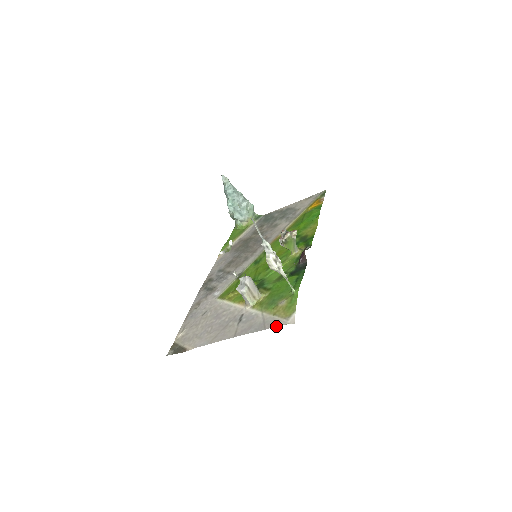
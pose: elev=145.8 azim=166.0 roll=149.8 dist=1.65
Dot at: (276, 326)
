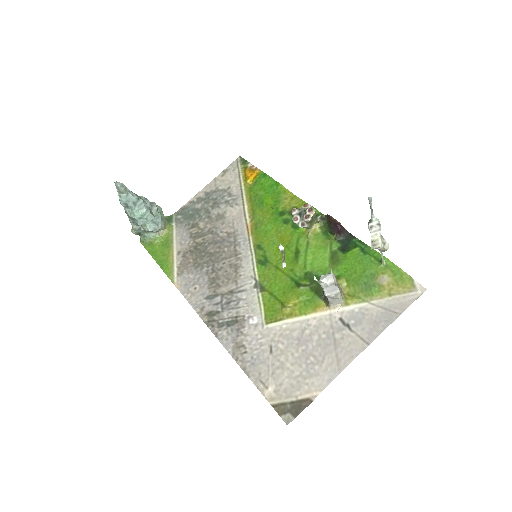
Dot at: (410, 304)
